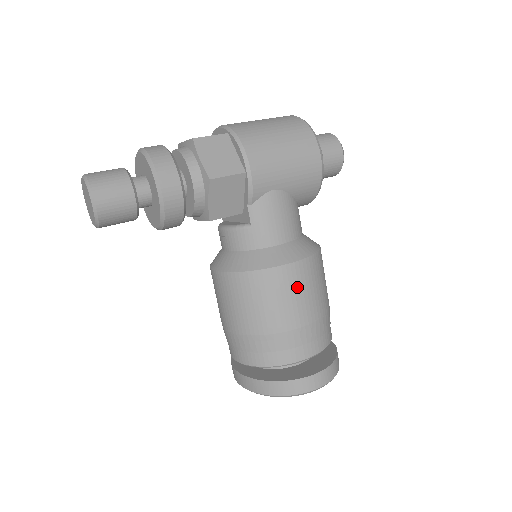
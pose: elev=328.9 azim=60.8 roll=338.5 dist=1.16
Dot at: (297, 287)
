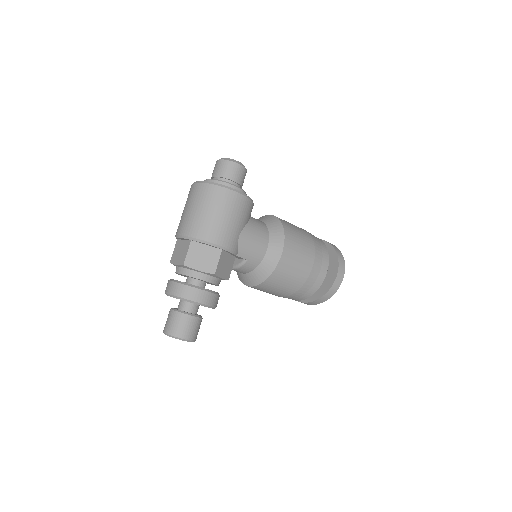
Dot at: (294, 258)
